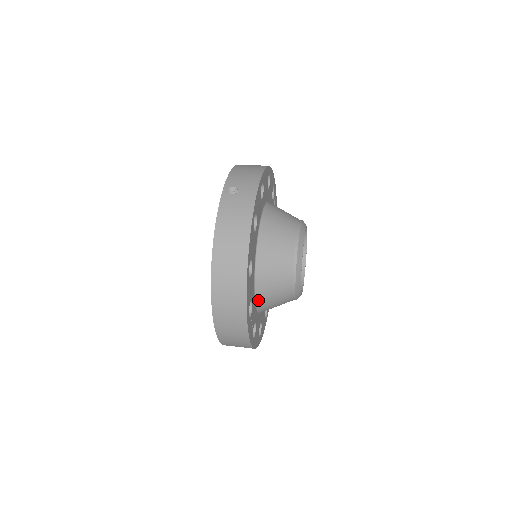
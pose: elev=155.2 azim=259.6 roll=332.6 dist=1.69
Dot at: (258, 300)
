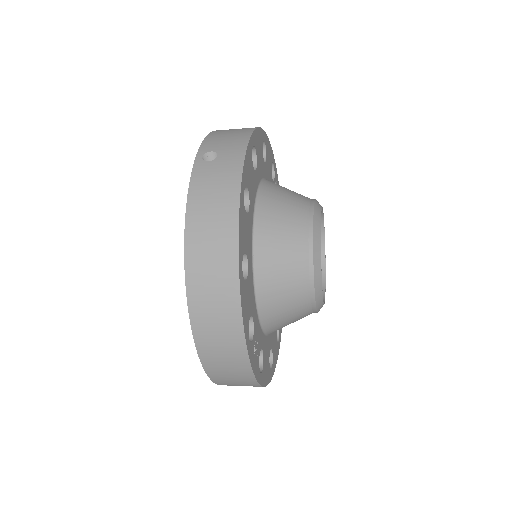
Dot at: (262, 315)
